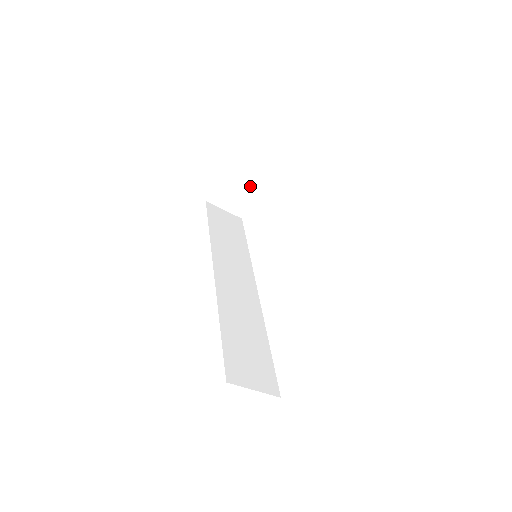
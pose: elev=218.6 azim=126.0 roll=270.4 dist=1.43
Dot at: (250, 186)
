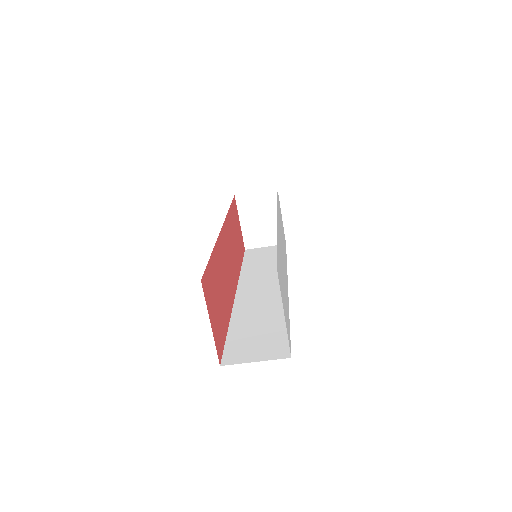
Dot at: (266, 213)
